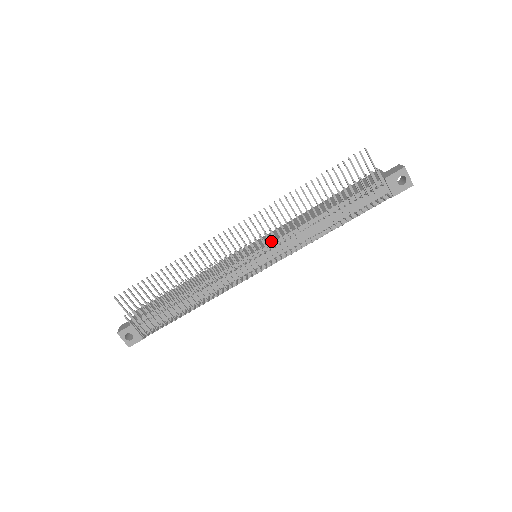
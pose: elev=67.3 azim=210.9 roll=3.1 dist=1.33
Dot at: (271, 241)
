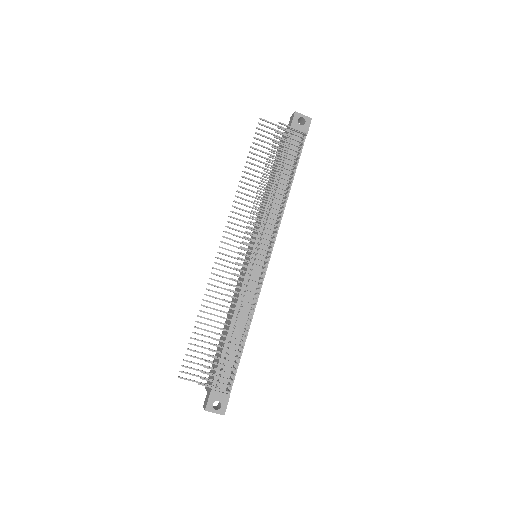
Dot at: (256, 231)
